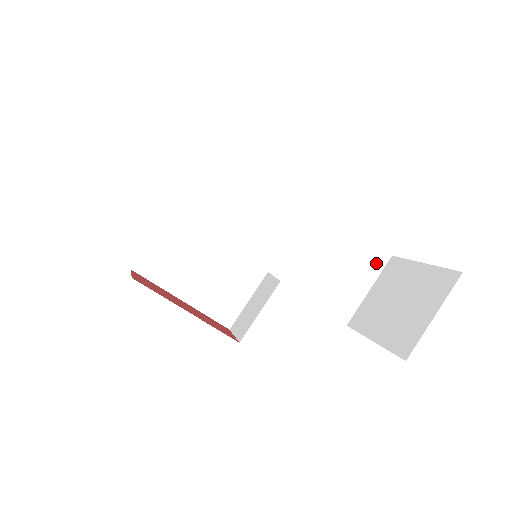
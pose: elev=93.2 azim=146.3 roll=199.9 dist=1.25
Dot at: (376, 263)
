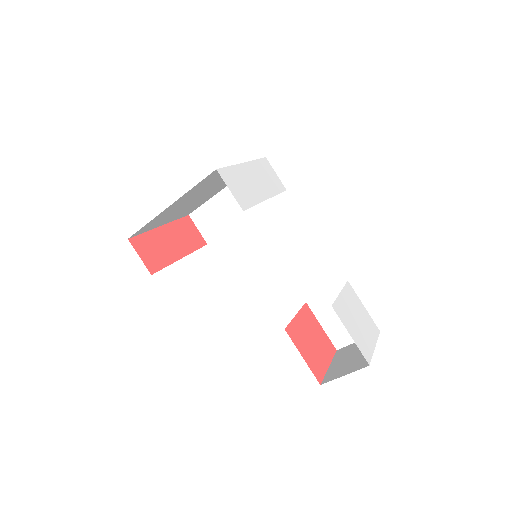
Dot at: occluded
